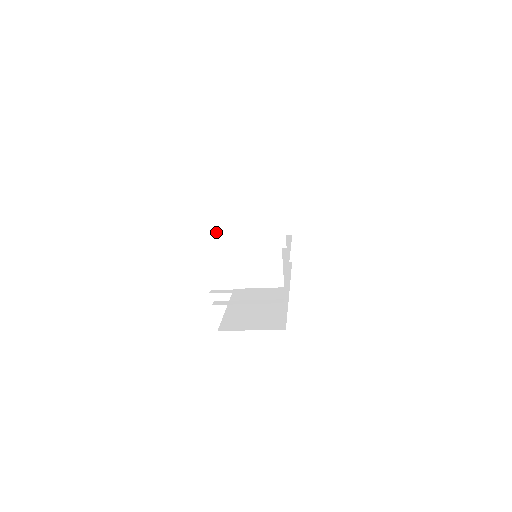
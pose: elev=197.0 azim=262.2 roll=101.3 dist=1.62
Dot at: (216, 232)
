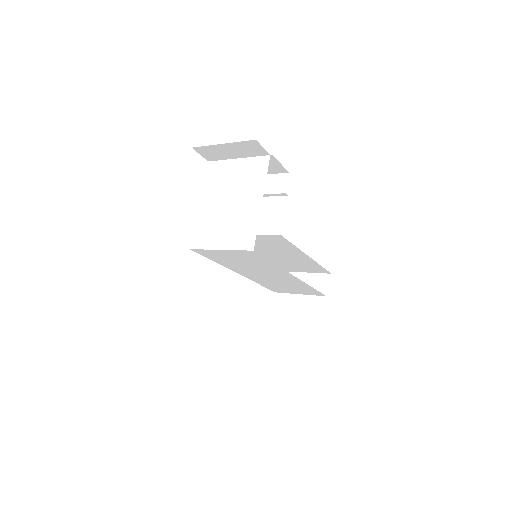
Dot at: (208, 189)
